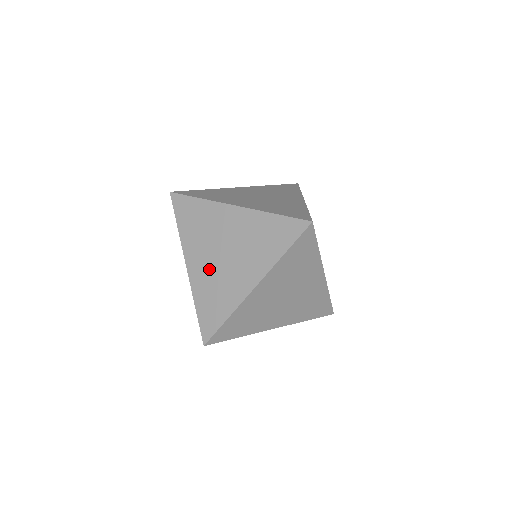
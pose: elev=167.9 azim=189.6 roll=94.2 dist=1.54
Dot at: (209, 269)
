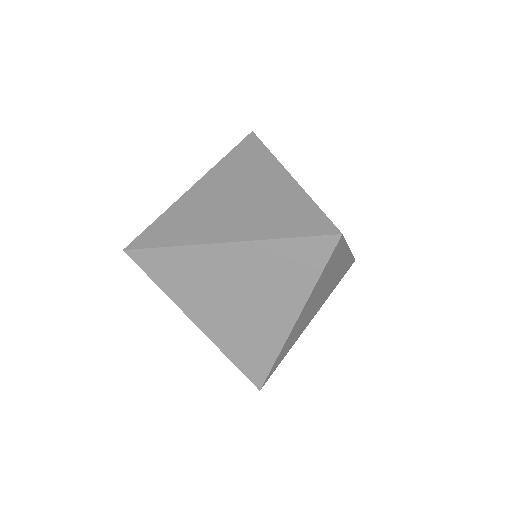
Dot at: (208, 200)
